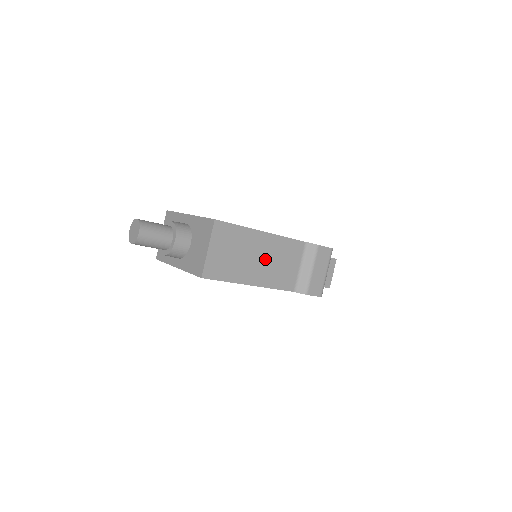
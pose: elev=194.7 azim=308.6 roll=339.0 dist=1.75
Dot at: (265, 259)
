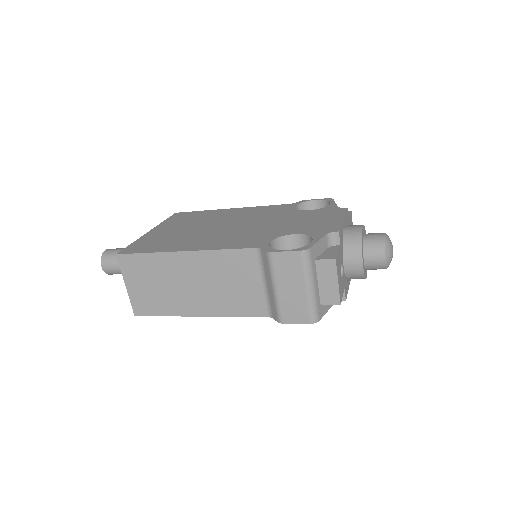
Dot at: (202, 283)
